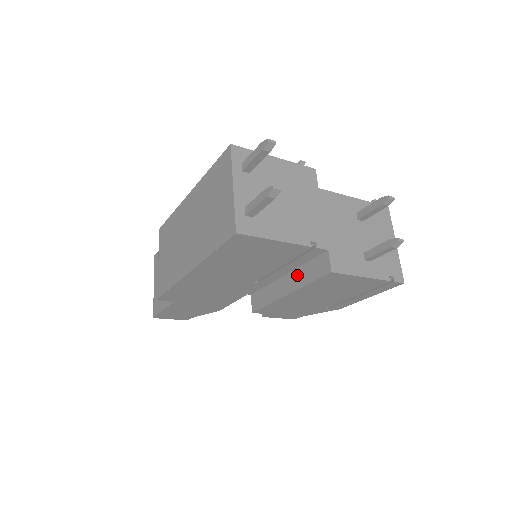
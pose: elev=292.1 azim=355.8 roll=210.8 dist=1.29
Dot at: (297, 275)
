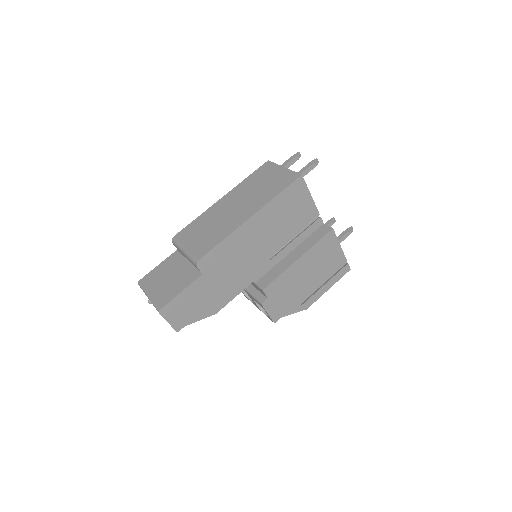
Dot at: (303, 246)
